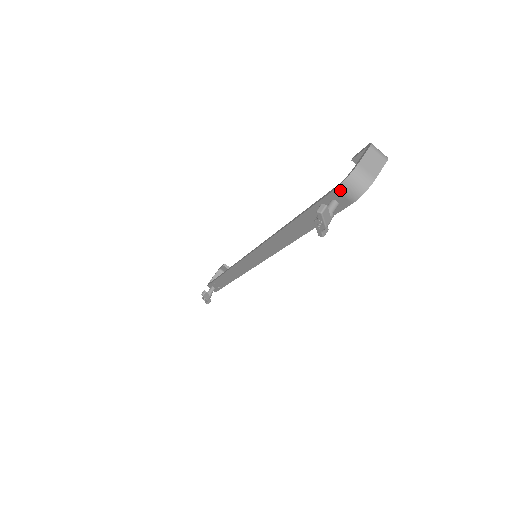
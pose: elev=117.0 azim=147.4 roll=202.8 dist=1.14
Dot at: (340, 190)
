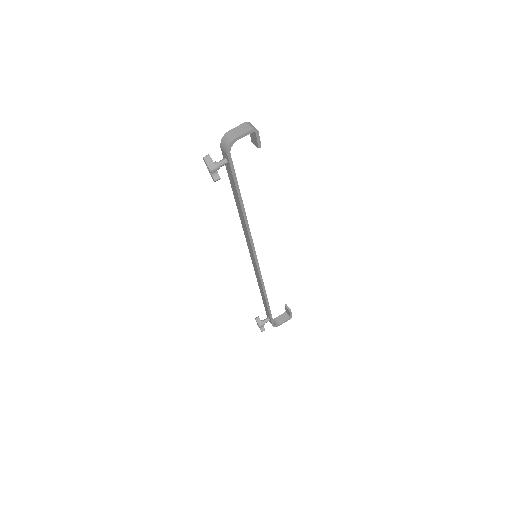
Dot at: (222, 148)
